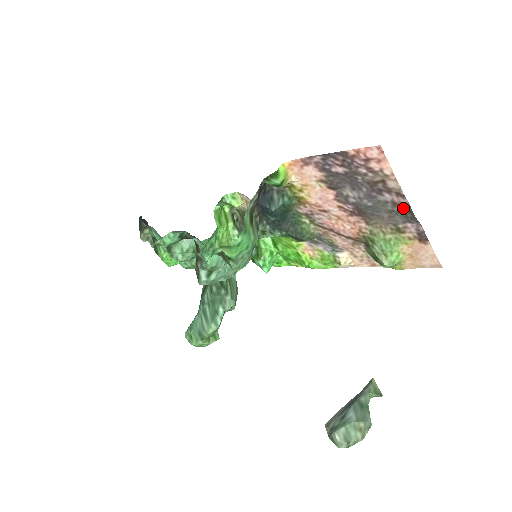
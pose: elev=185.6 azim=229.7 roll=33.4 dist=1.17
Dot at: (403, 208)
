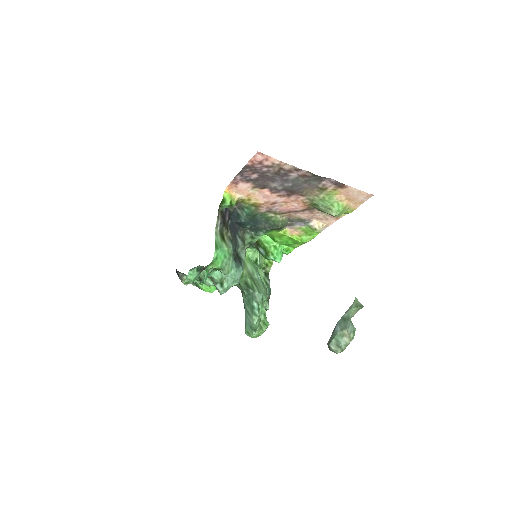
Dot at: (309, 176)
